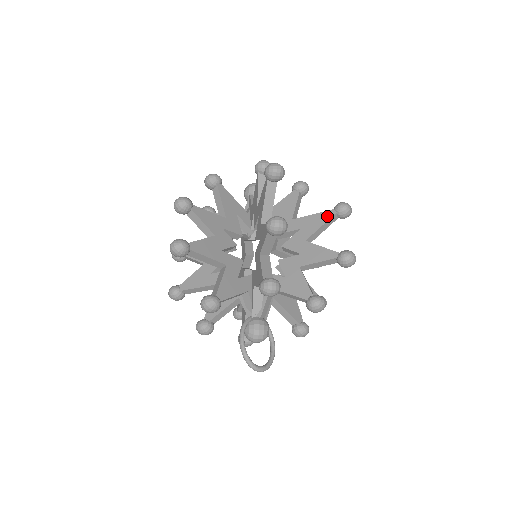
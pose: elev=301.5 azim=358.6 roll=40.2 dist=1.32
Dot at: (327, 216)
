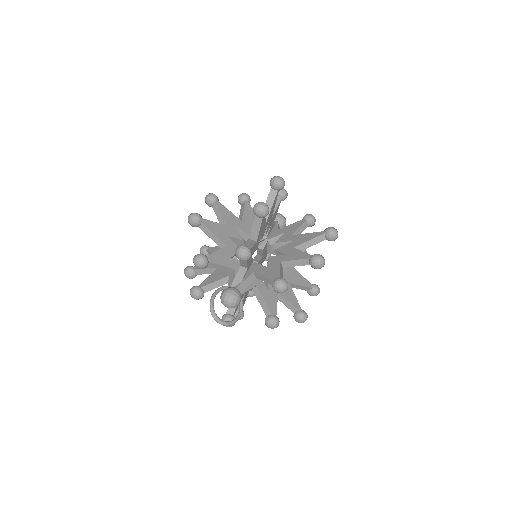
Dot at: (317, 234)
